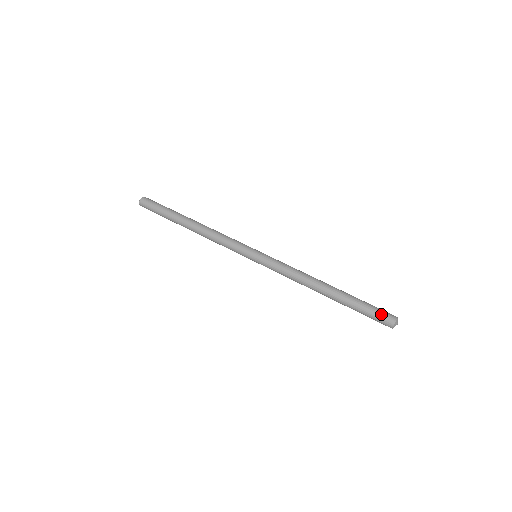
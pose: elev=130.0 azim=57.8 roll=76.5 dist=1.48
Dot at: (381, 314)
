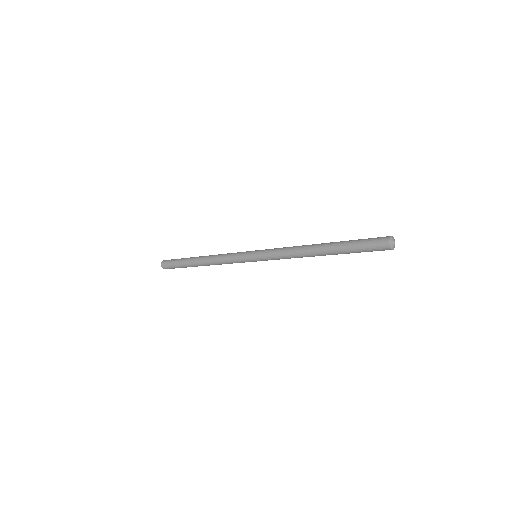
Dot at: occluded
